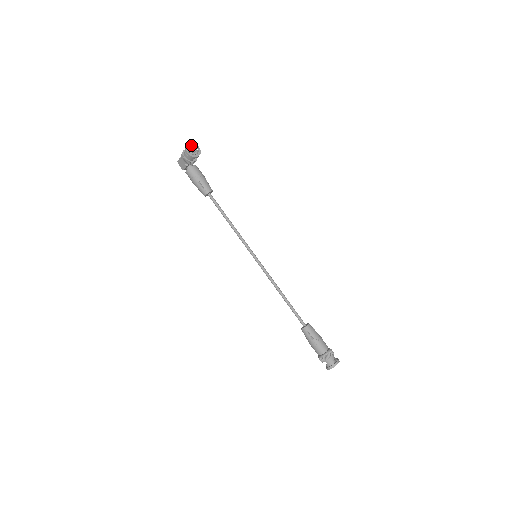
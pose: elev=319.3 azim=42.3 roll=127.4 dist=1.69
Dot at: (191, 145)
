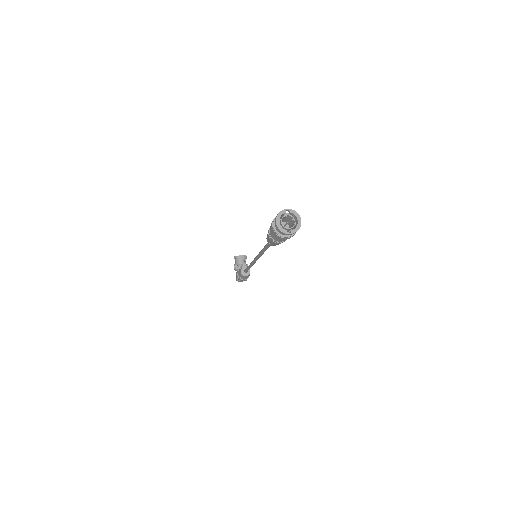
Dot at: occluded
